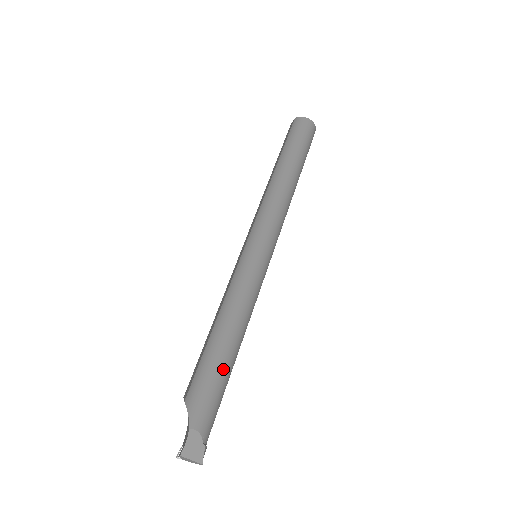
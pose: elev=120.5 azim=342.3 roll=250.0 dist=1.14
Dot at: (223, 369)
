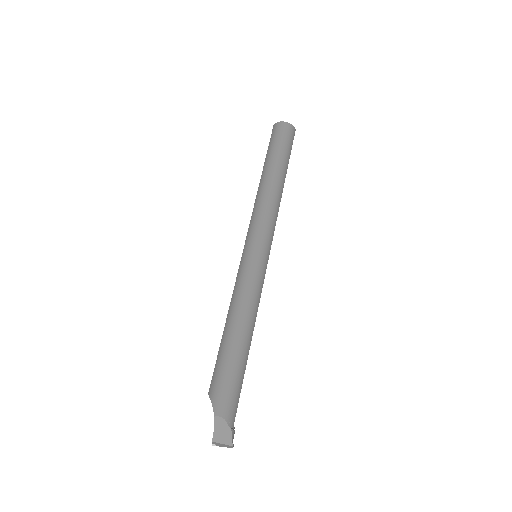
Dot at: (237, 360)
